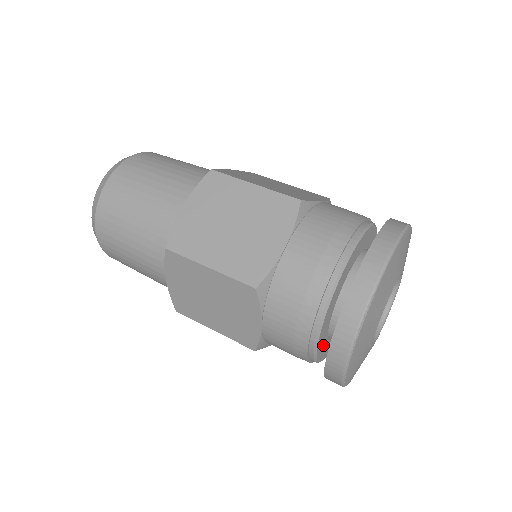
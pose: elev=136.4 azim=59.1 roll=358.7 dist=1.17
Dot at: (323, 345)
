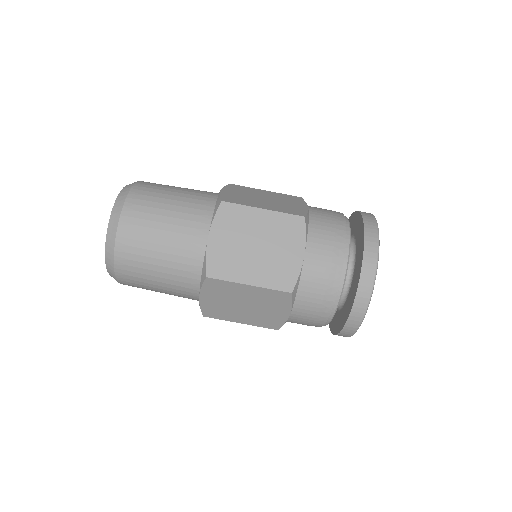
Dot at: occluded
